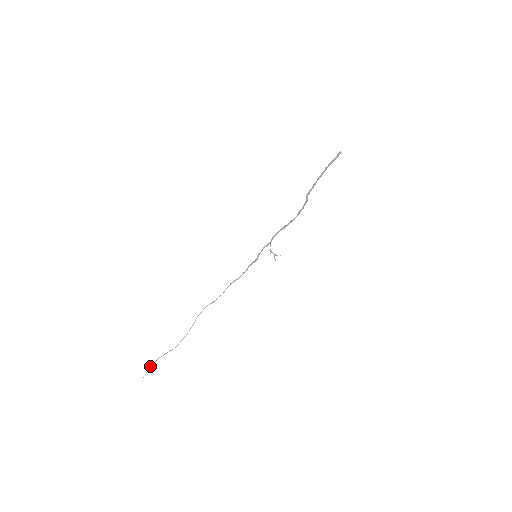
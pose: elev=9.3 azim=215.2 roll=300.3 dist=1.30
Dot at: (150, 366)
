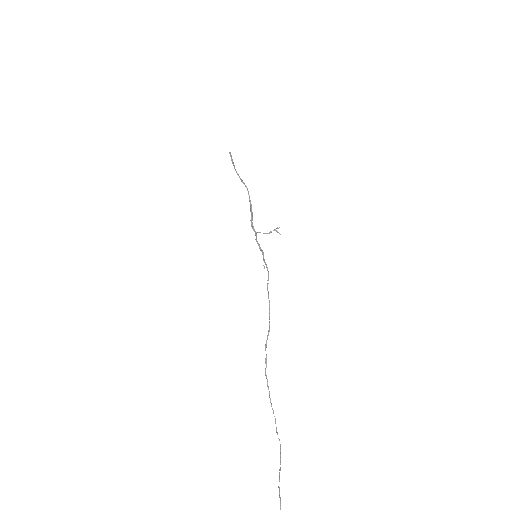
Dot at: out of frame
